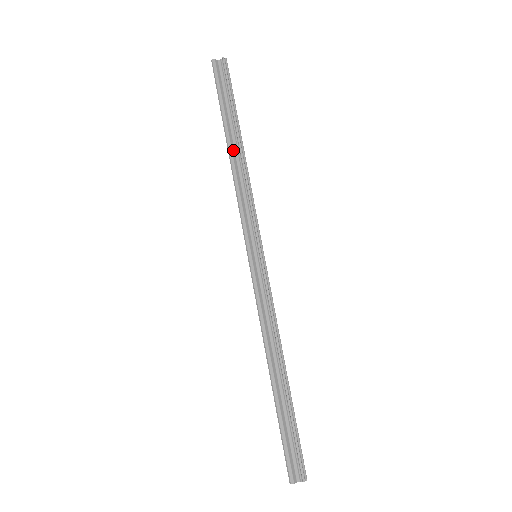
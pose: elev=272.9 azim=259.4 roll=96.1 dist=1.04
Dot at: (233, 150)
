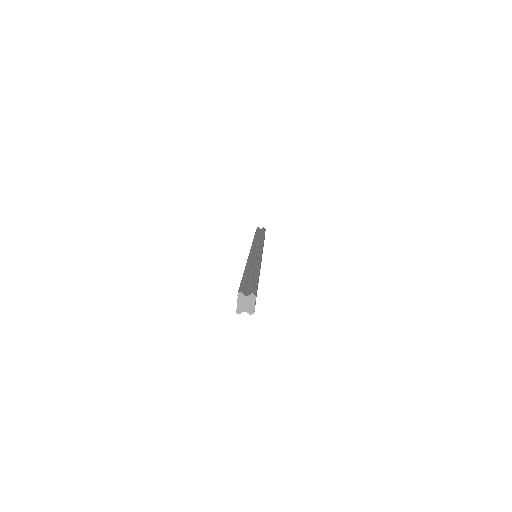
Dot at: (257, 237)
